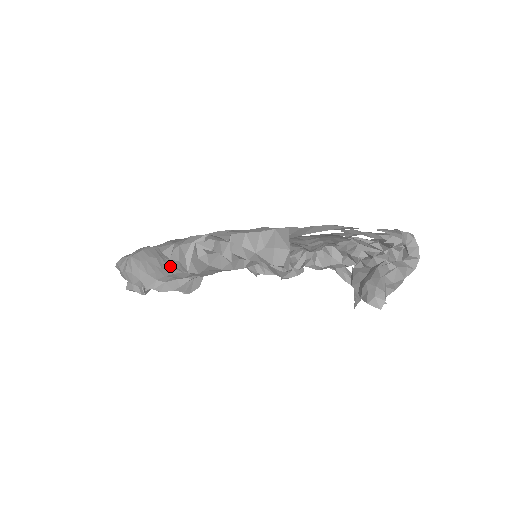
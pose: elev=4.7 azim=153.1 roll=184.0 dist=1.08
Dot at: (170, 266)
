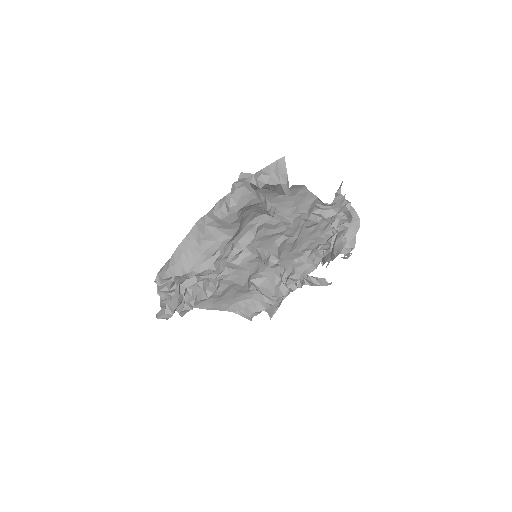
Dot at: (207, 238)
